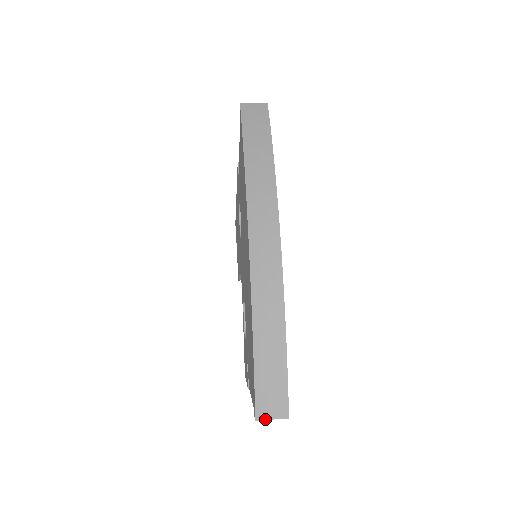
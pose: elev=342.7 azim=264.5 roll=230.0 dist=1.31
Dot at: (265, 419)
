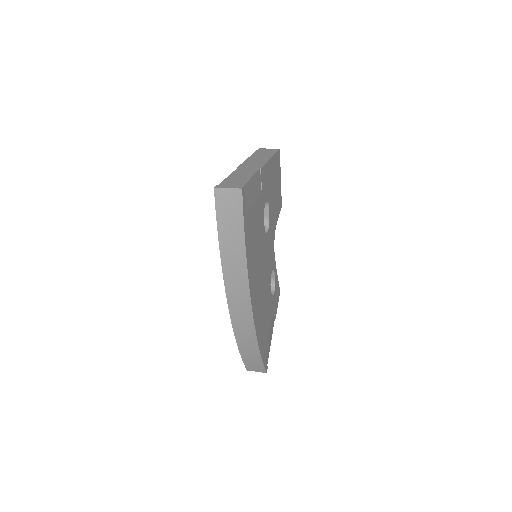
Dot at: occluded
